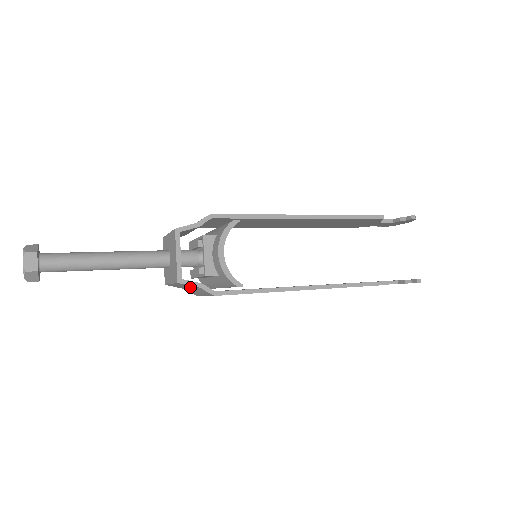
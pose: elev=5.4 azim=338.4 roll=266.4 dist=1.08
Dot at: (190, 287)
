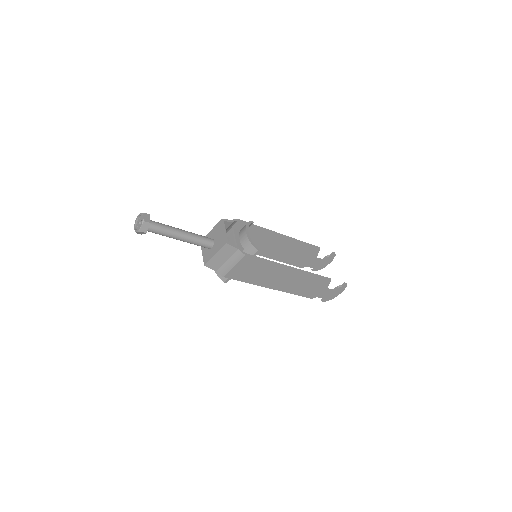
Dot at: (227, 256)
